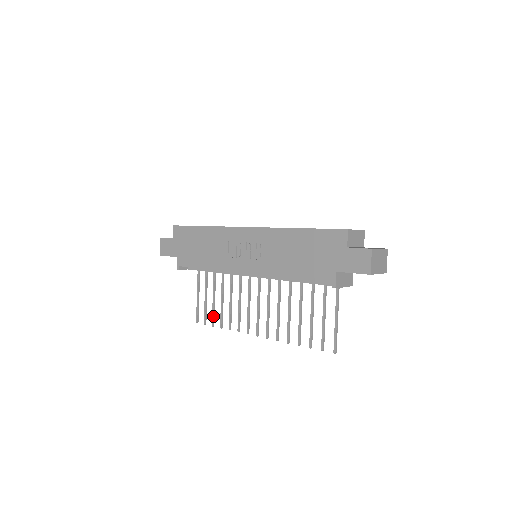
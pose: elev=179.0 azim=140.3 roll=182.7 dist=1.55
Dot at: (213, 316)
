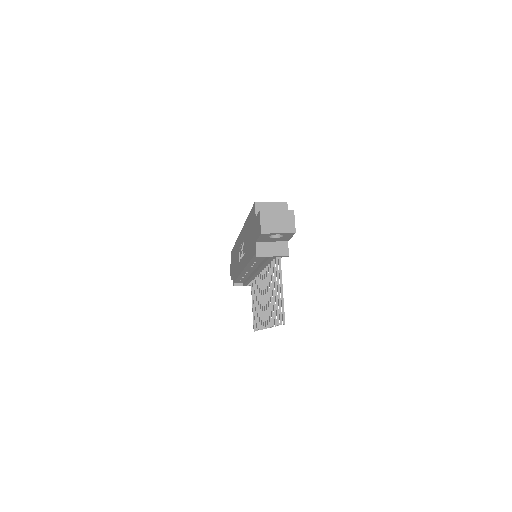
Dot at: (256, 321)
